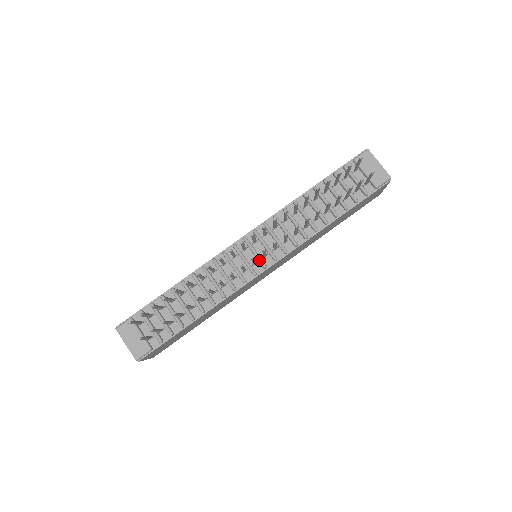
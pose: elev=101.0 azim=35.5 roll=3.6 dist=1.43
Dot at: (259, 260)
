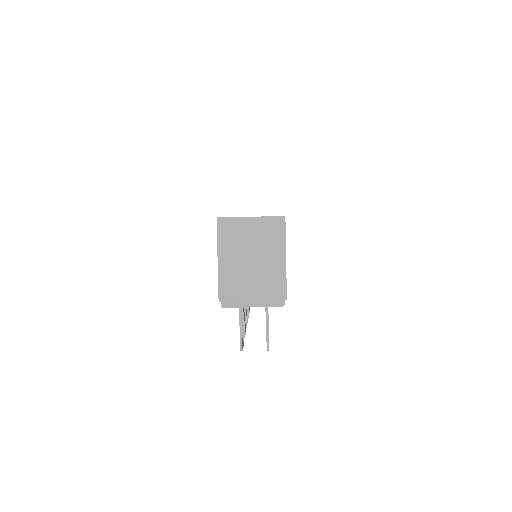
Dot at: occluded
